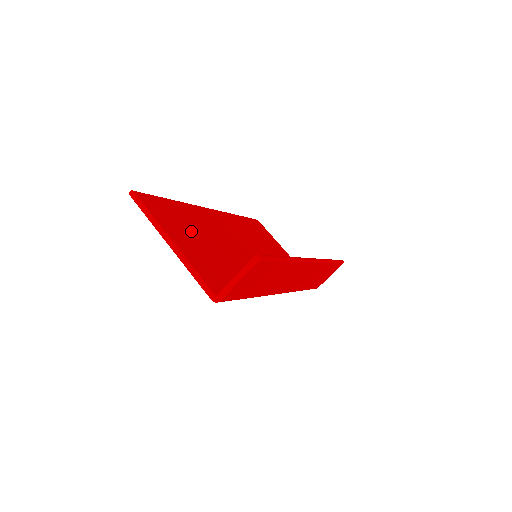
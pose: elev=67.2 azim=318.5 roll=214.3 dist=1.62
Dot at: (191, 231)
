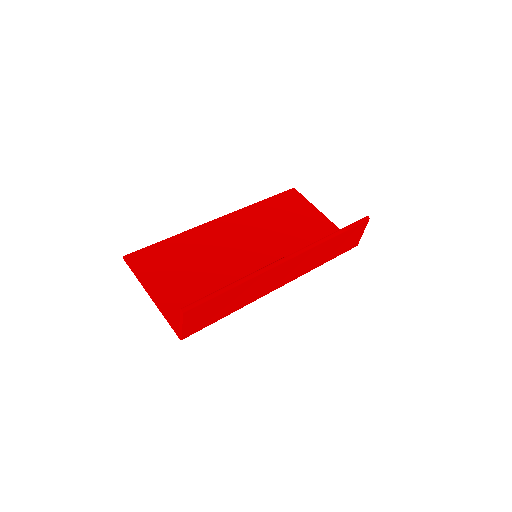
Dot at: (178, 268)
